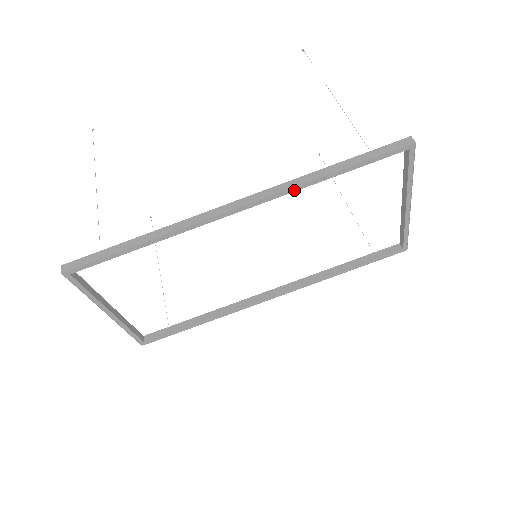
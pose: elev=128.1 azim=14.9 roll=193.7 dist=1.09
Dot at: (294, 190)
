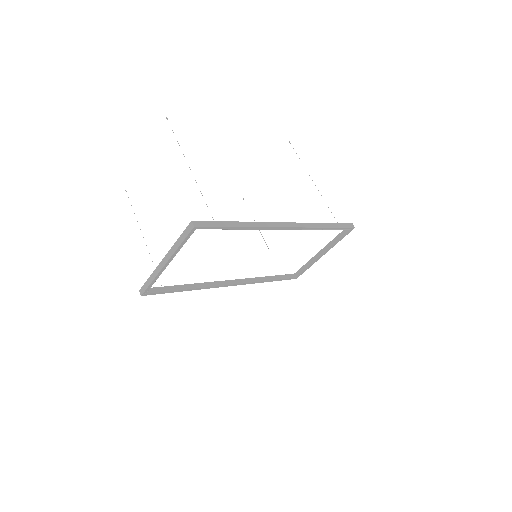
Dot at: (311, 229)
